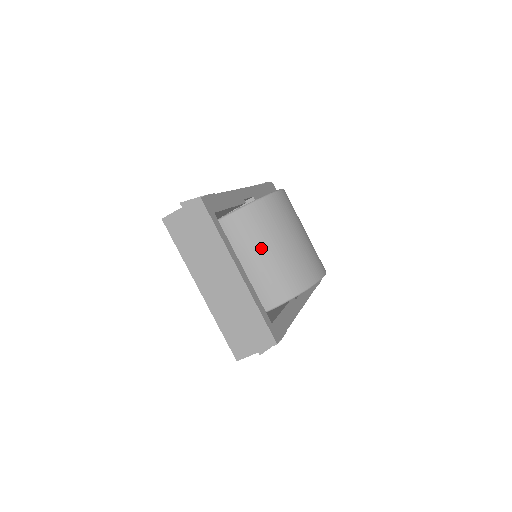
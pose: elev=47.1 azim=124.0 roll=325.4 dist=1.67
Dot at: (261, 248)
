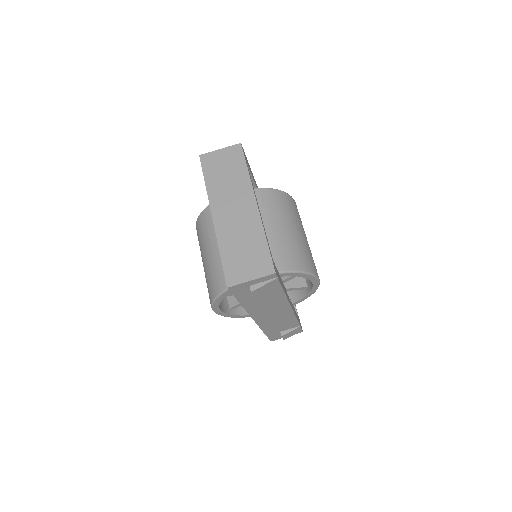
Dot at: (272, 222)
